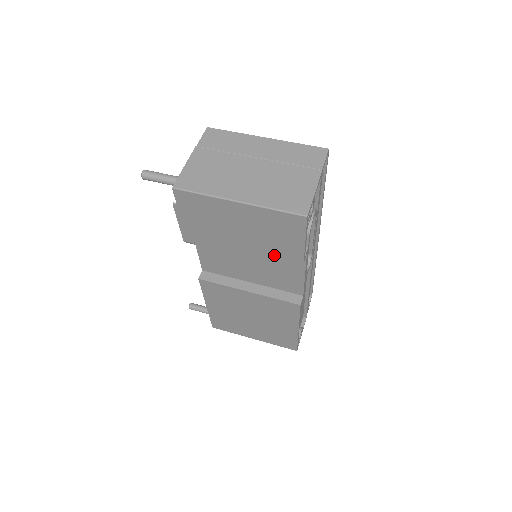
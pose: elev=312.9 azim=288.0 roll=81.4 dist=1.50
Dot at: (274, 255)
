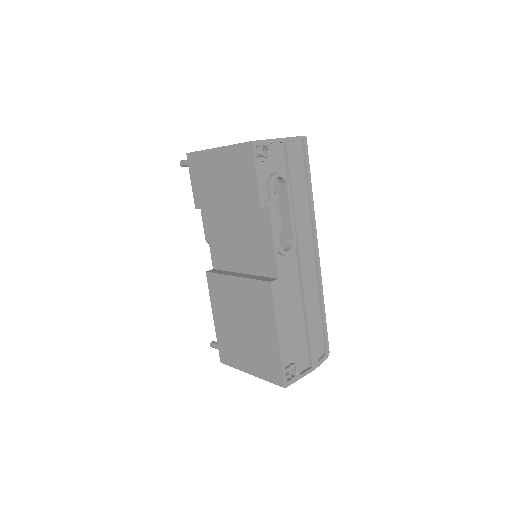
Dot at: (243, 206)
